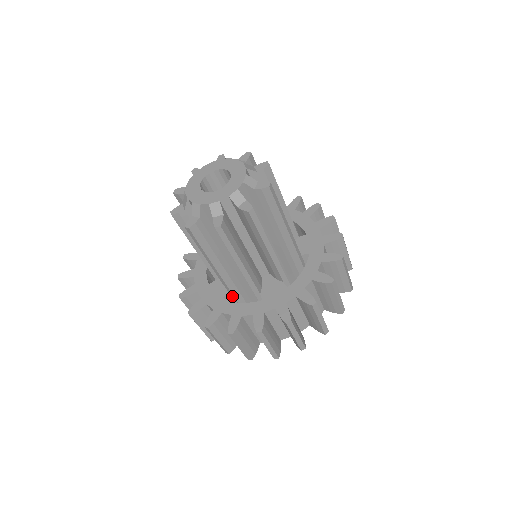
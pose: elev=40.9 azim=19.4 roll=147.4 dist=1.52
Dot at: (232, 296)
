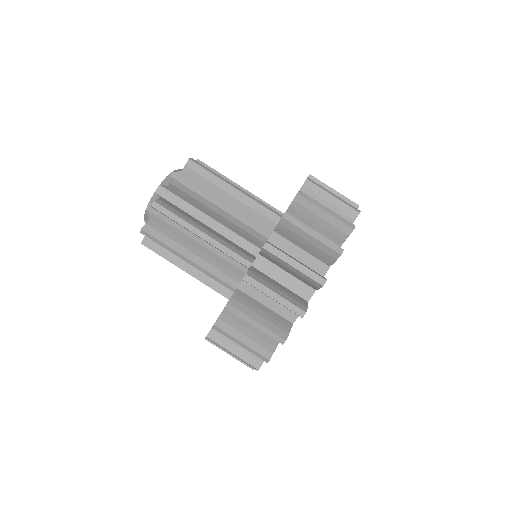
Dot at: occluded
